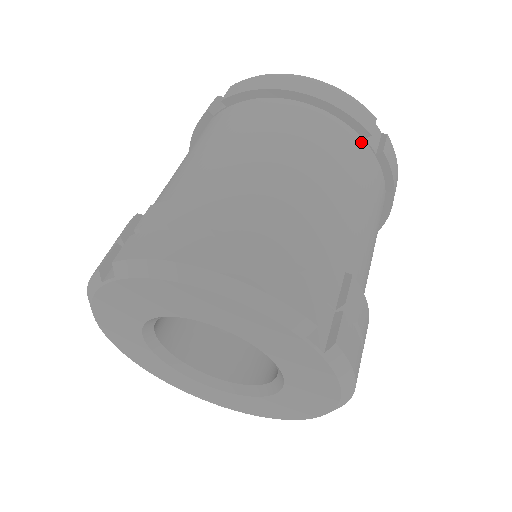
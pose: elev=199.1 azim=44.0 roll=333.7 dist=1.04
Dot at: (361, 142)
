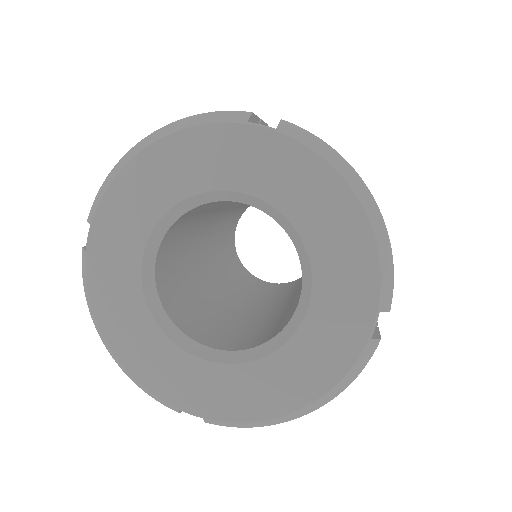
Dot at: occluded
